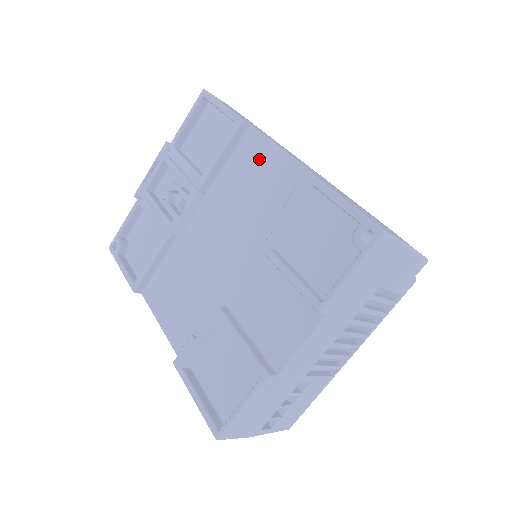
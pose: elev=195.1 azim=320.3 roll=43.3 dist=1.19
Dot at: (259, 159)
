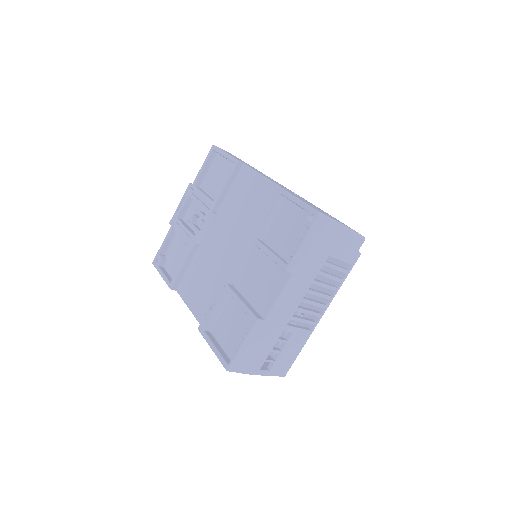
Dot at: (250, 184)
